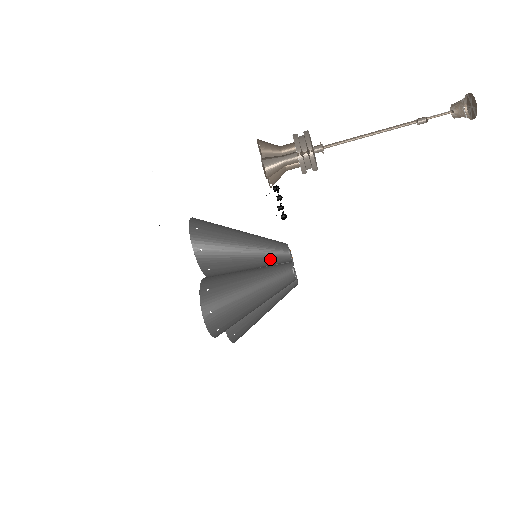
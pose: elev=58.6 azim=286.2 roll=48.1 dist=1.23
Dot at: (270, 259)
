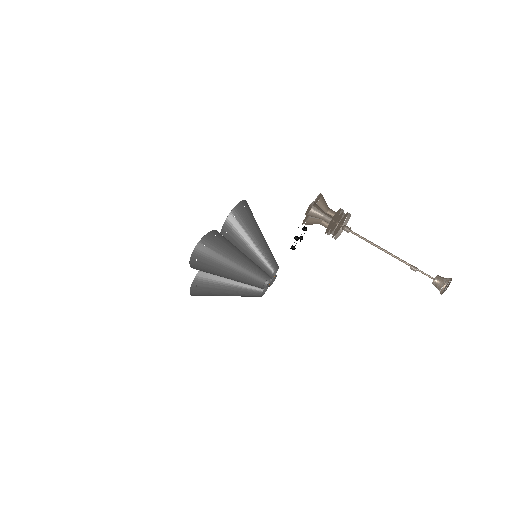
Dot at: (262, 262)
